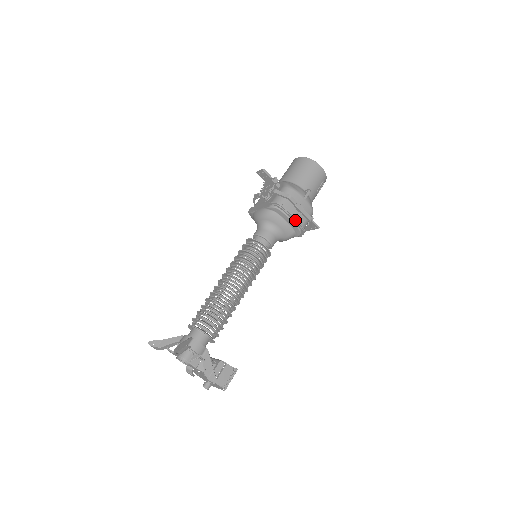
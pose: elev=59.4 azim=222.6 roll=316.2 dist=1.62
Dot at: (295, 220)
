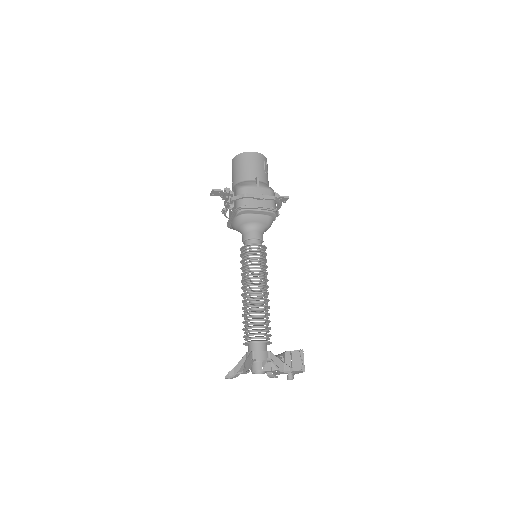
Dot at: (262, 208)
